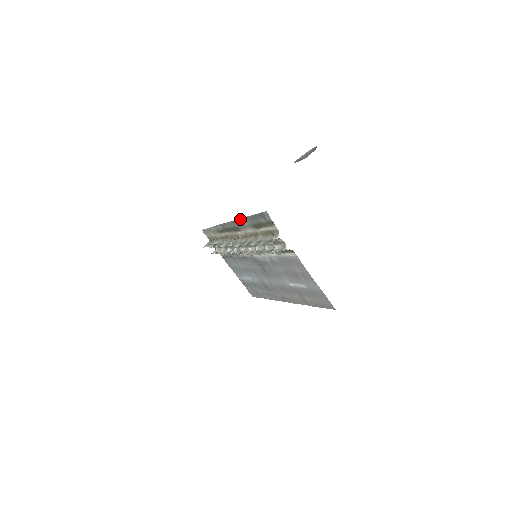
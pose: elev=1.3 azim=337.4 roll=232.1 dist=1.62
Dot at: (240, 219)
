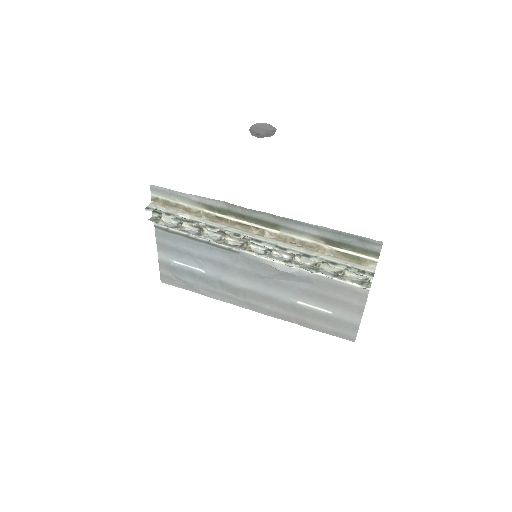
Dot at: (302, 222)
